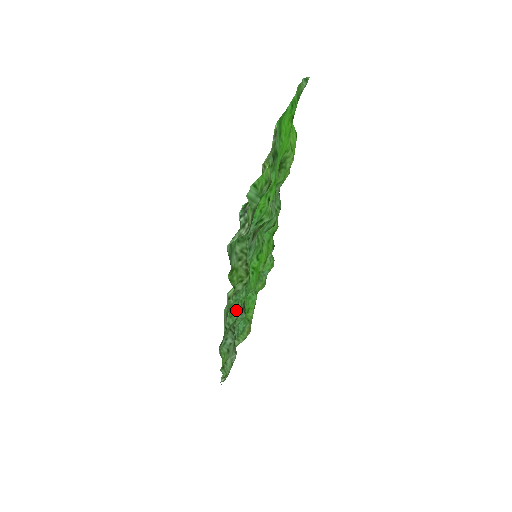
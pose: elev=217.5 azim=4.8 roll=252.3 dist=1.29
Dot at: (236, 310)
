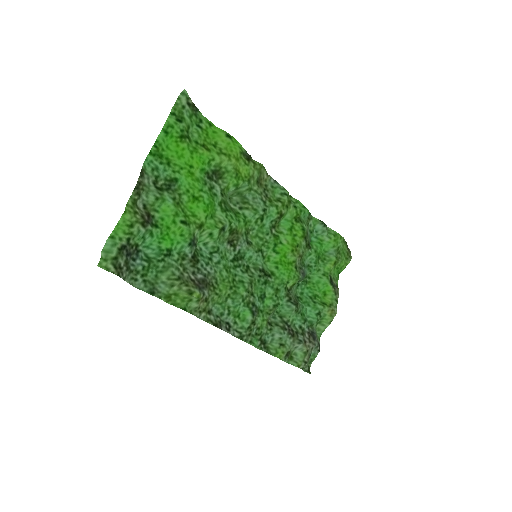
Dot at: (248, 313)
